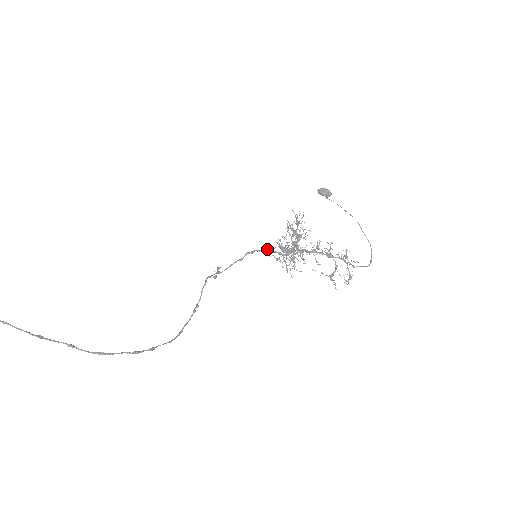
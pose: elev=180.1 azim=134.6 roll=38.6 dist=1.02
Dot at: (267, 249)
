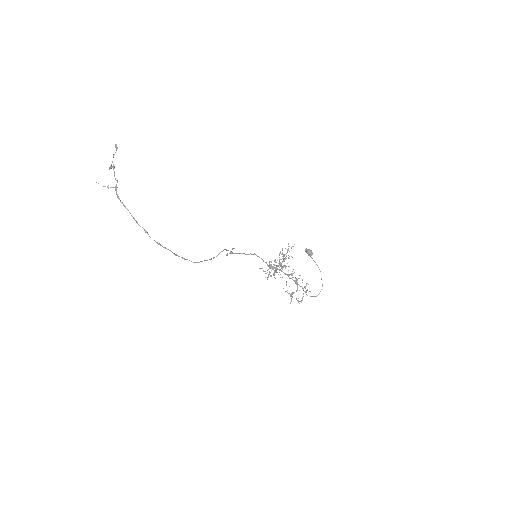
Dot at: occluded
